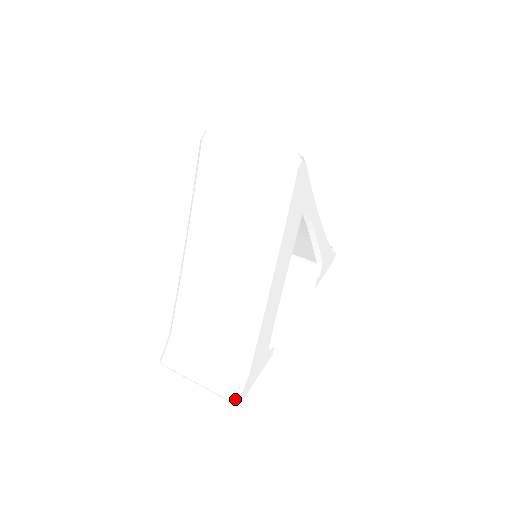
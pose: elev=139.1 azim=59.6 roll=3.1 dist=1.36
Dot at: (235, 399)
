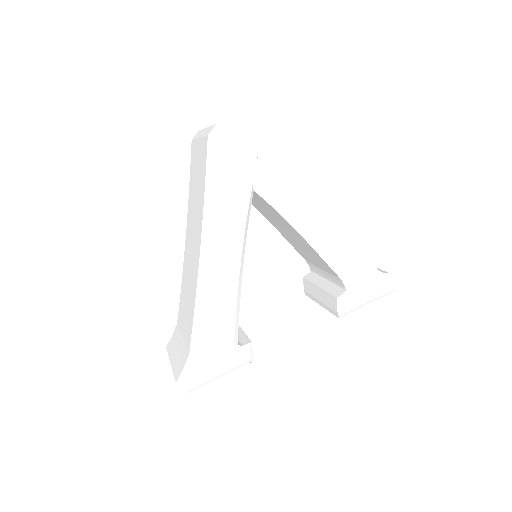
Dot at: (179, 381)
